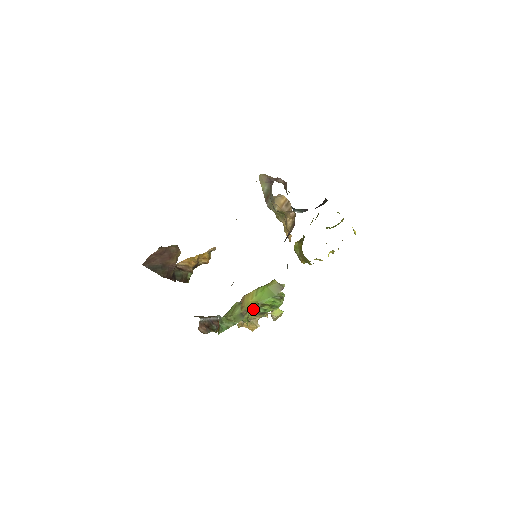
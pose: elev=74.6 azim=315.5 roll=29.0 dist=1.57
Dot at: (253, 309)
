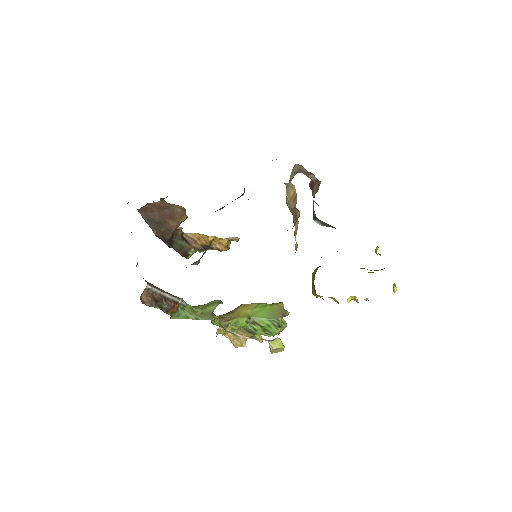
Dot at: (240, 320)
